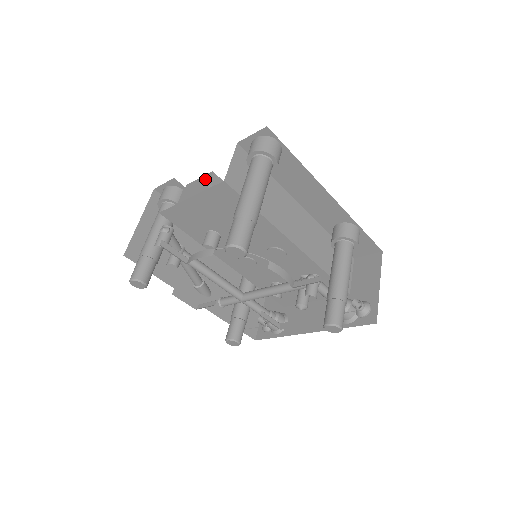
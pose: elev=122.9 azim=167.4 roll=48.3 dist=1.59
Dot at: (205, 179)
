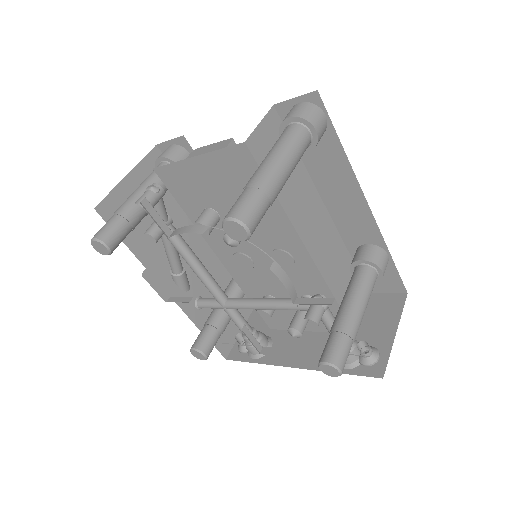
Dot at: (221, 144)
